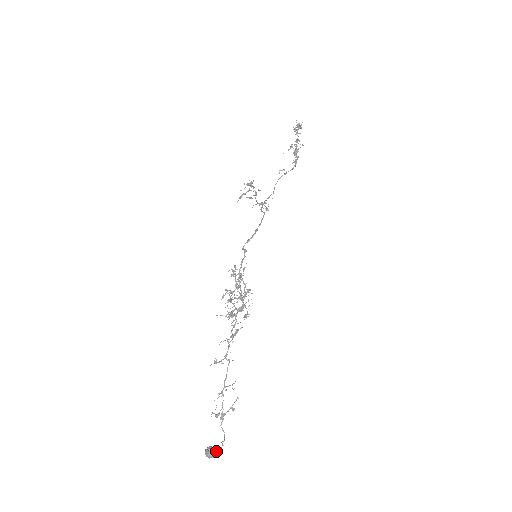
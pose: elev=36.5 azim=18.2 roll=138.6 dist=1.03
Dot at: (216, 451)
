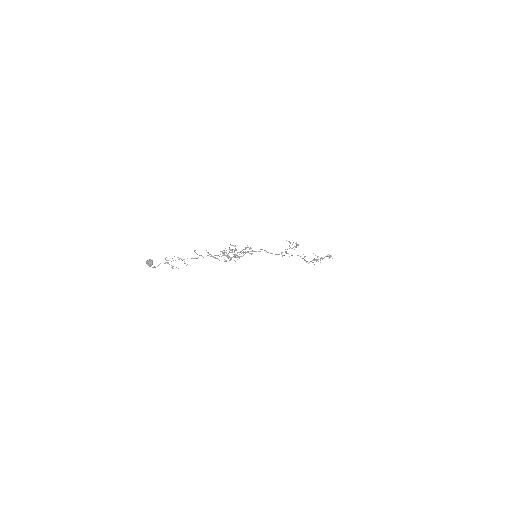
Dot at: occluded
